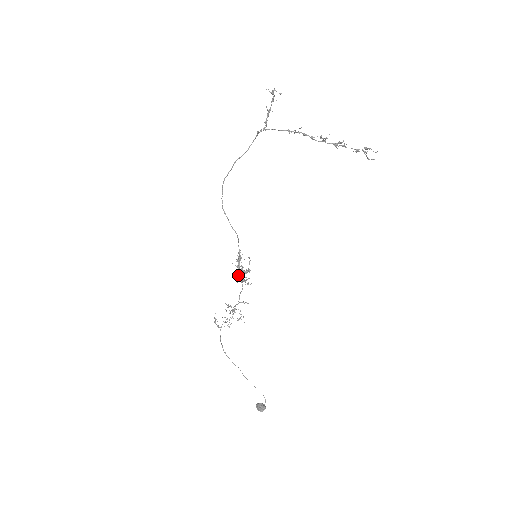
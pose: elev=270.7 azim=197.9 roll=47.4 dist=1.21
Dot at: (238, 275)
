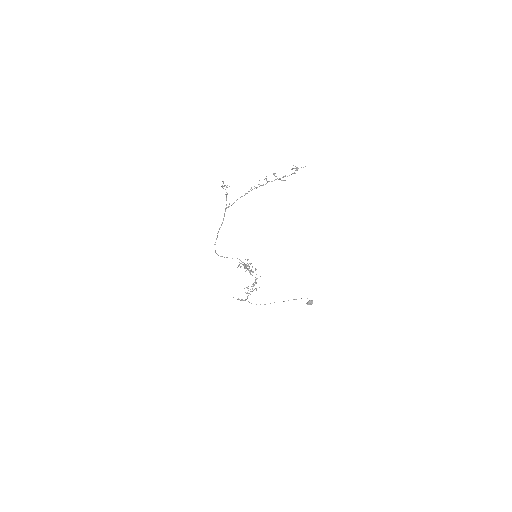
Dot at: (250, 272)
